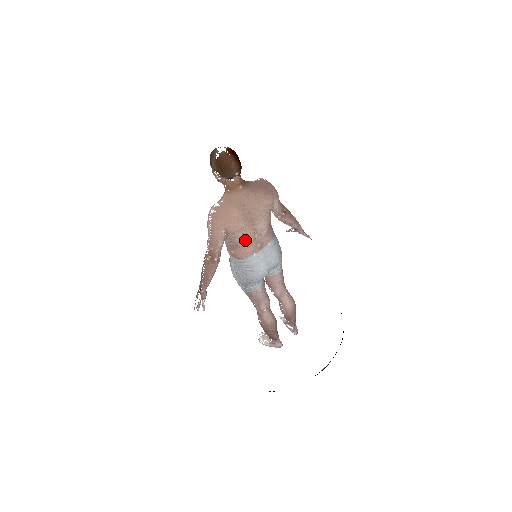
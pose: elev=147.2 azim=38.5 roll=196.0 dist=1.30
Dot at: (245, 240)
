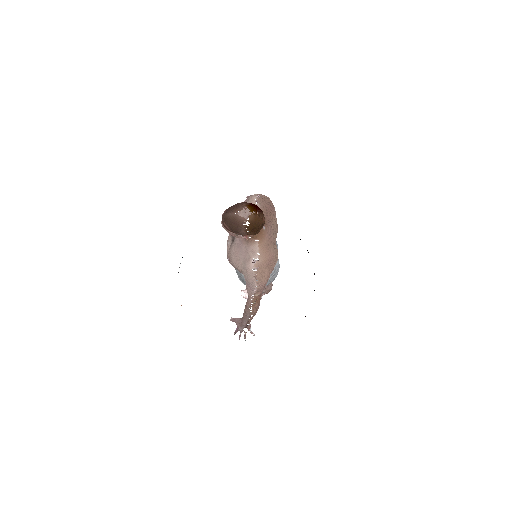
Dot at: occluded
